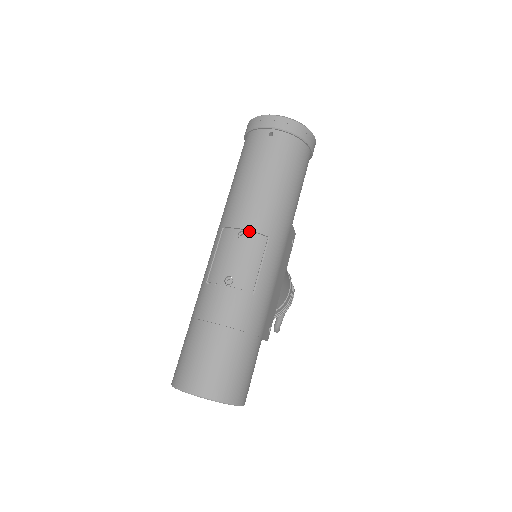
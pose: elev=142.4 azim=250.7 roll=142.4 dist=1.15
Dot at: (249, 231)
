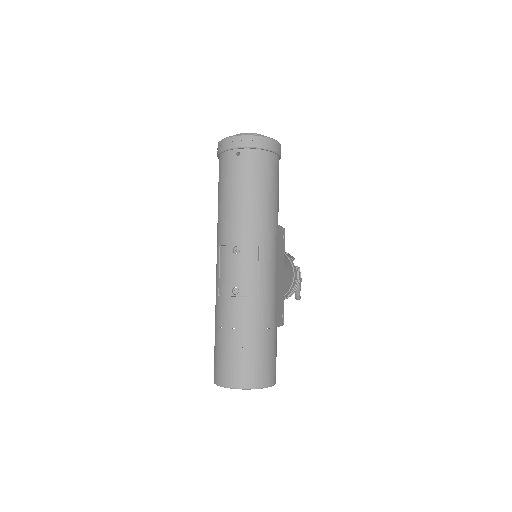
Dot at: (241, 245)
